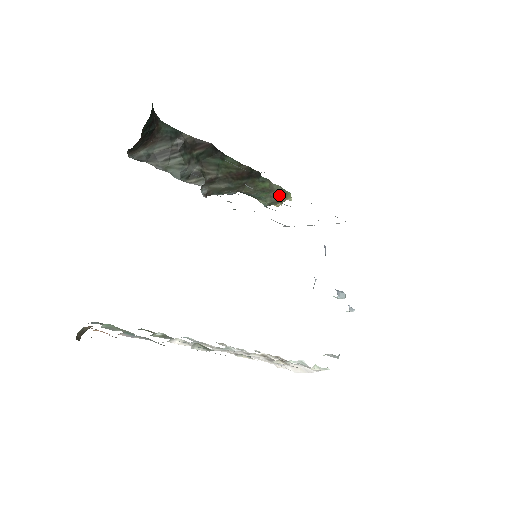
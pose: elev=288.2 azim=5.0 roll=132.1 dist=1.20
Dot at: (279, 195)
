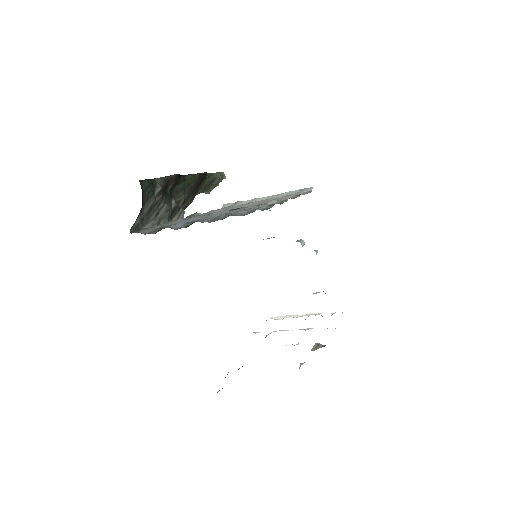
Dot at: (219, 180)
